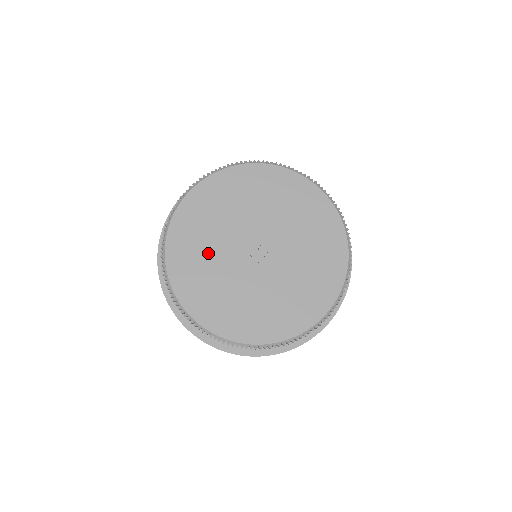
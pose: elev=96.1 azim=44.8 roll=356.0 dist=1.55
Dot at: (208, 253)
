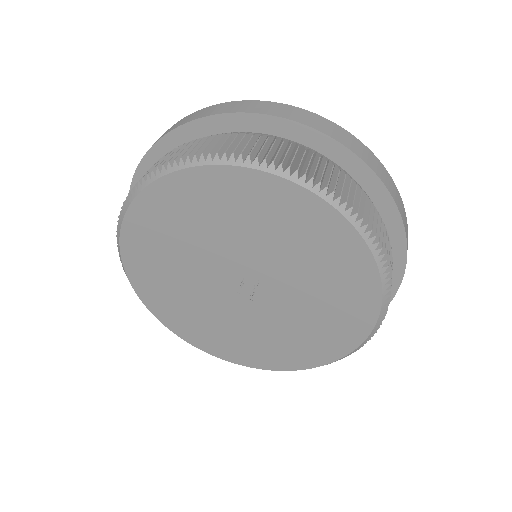
Dot at: (192, 303)
